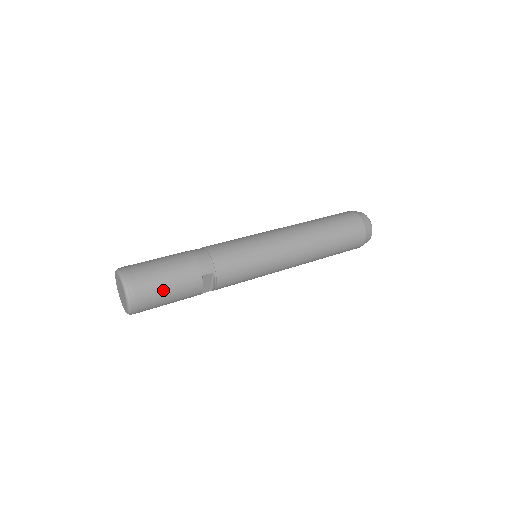
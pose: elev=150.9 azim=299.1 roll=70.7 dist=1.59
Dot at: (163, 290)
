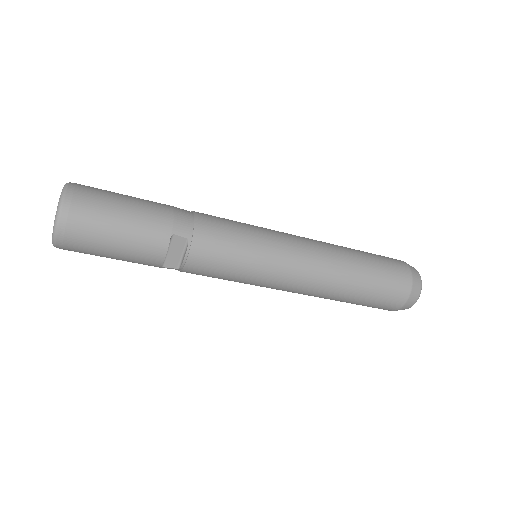
Dot at: (111, 226)
